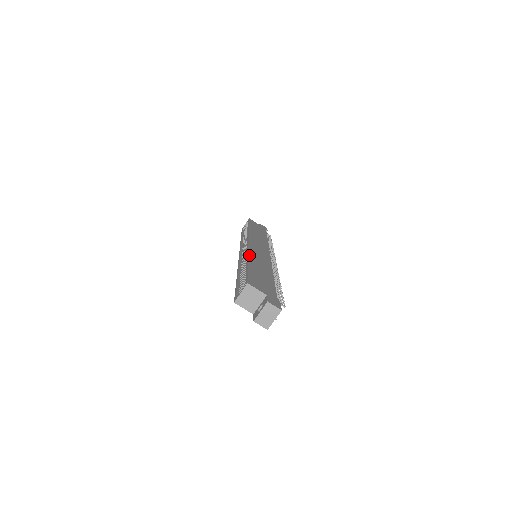
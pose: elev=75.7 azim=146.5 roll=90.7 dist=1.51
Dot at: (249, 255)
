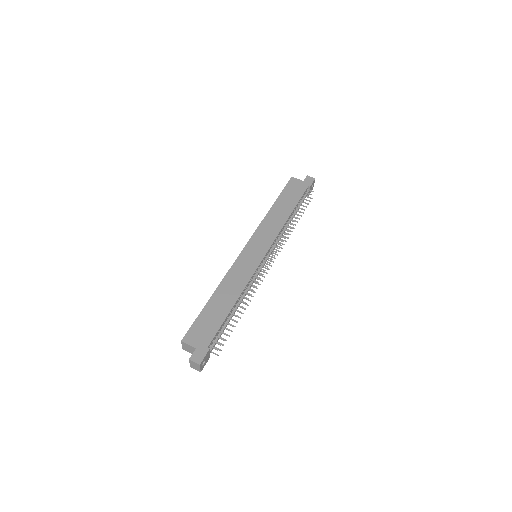
Dot at: (222, 281)
